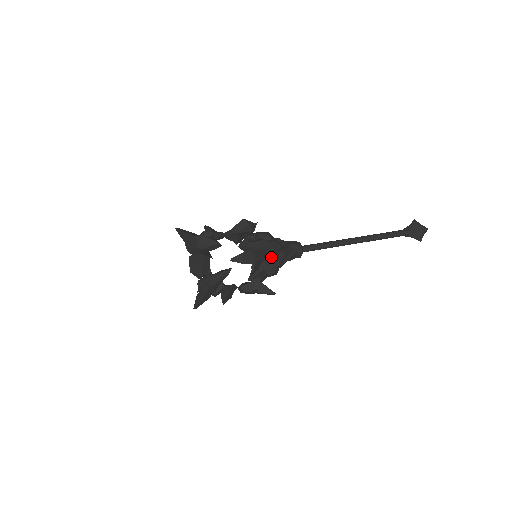
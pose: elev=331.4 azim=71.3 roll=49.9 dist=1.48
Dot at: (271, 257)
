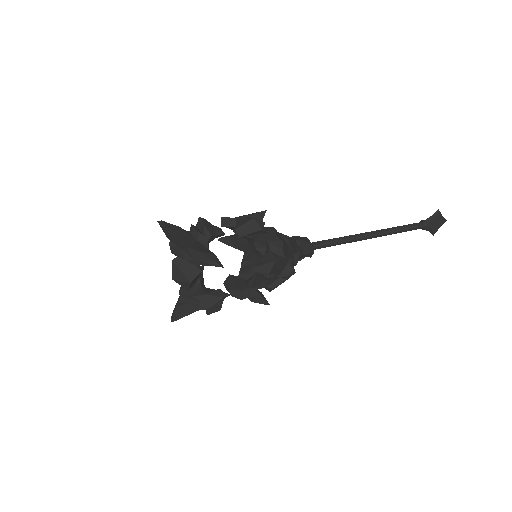
Dot at: (278, 274)
